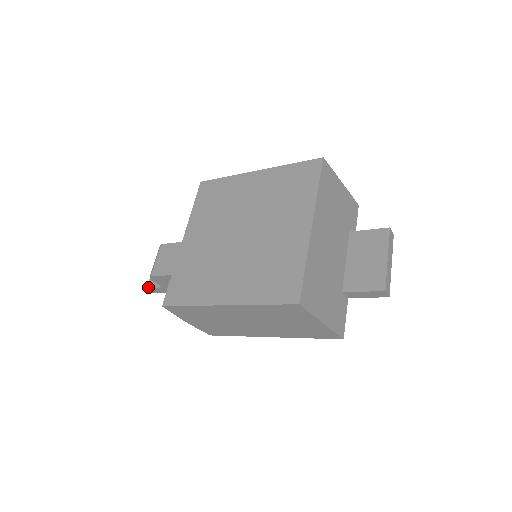
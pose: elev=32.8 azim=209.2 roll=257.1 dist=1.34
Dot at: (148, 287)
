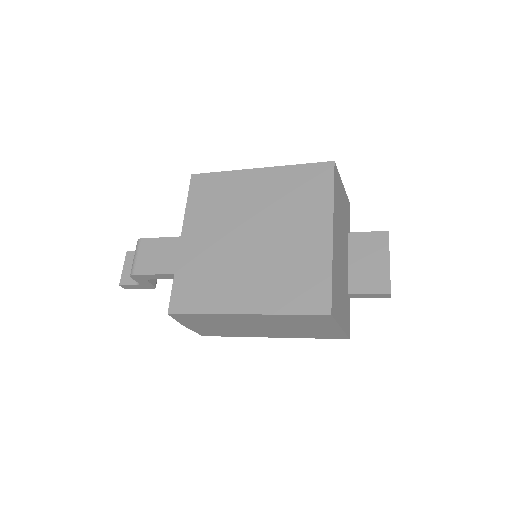
Dot at: (121, 284)
